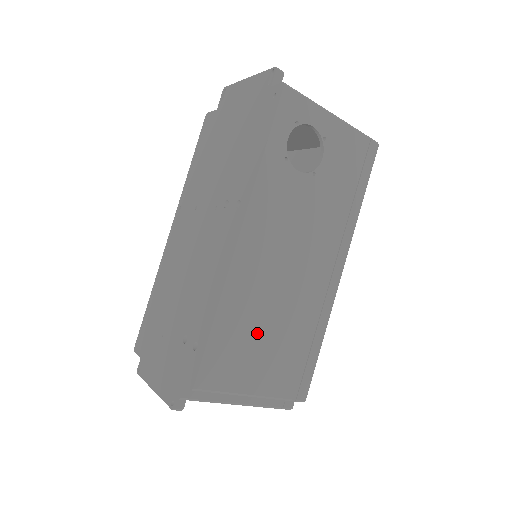
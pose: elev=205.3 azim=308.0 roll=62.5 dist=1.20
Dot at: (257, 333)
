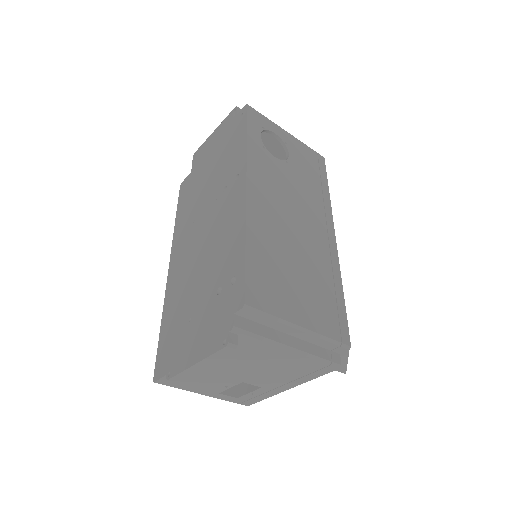
Dot at: (285, 269)
